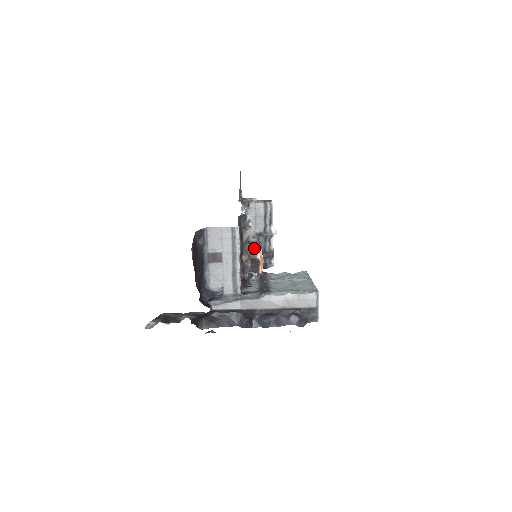
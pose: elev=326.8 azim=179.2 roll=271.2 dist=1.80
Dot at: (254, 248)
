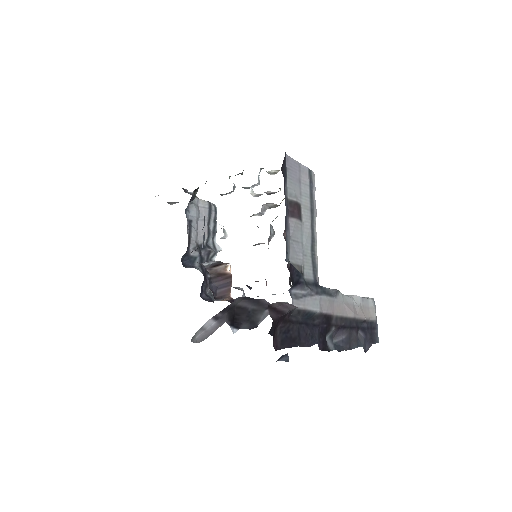
Dot at: (209, 261)
